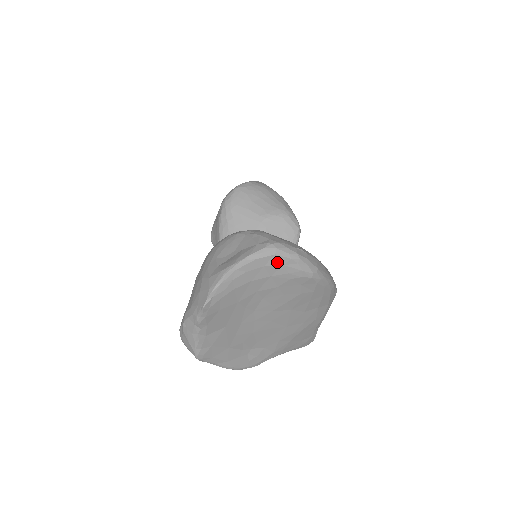
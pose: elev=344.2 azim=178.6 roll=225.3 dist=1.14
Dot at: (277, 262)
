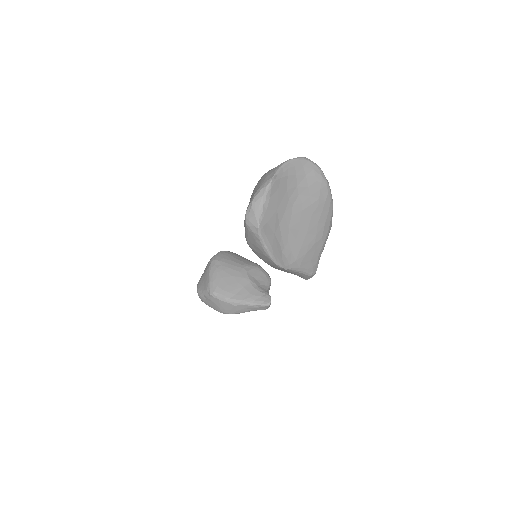
Dot at: (310, 166)
